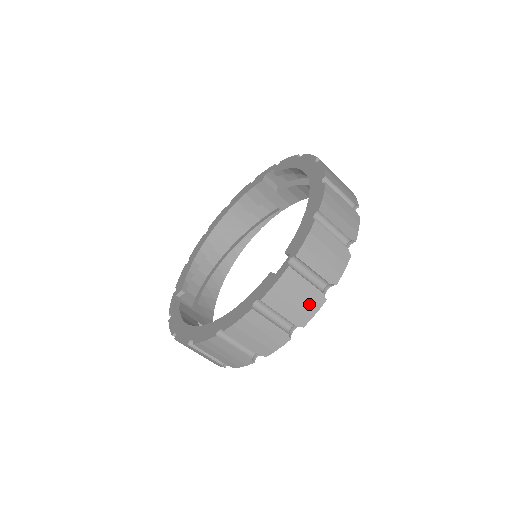
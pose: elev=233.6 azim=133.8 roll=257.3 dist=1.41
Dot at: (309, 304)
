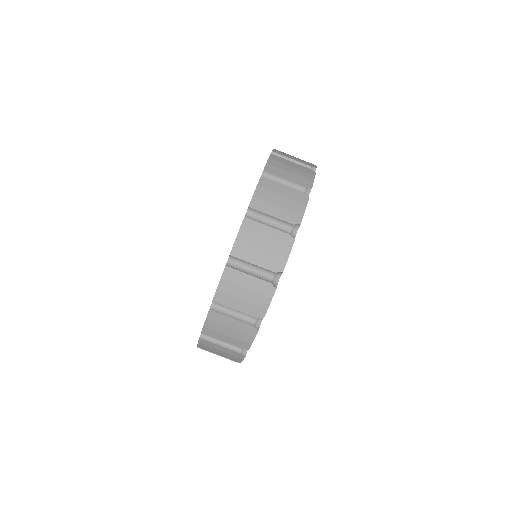
Dot at: occluded
